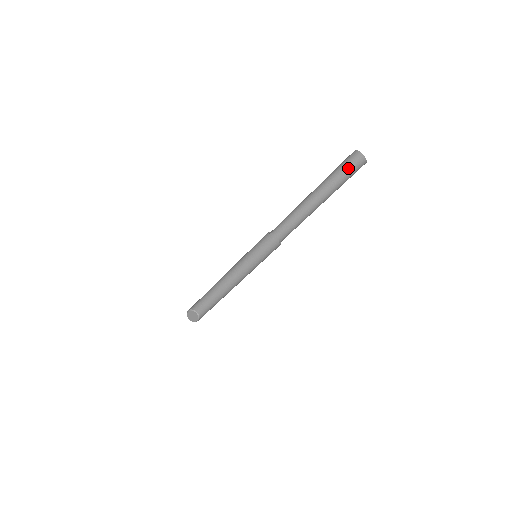
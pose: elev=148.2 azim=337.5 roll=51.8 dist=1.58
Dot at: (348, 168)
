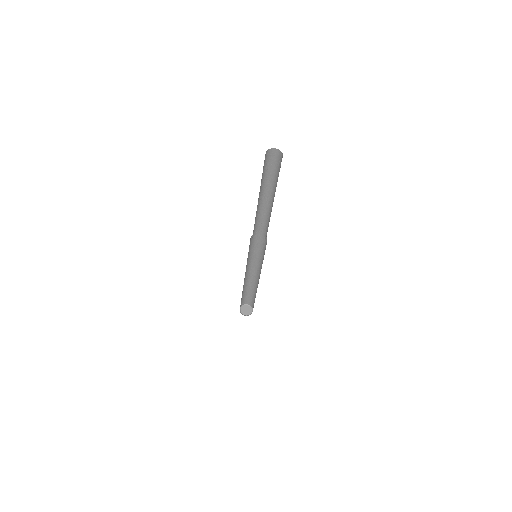
Dot at: (278, 167)
